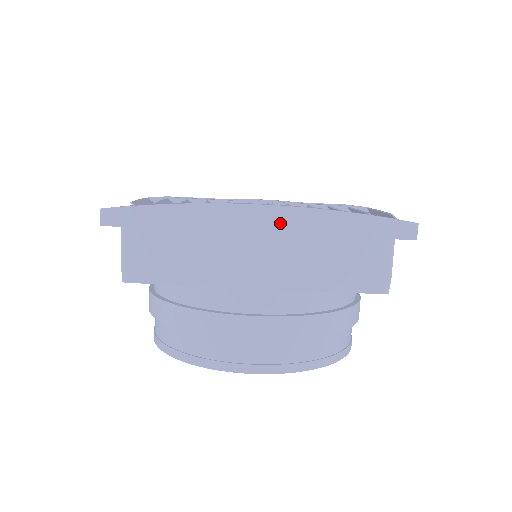
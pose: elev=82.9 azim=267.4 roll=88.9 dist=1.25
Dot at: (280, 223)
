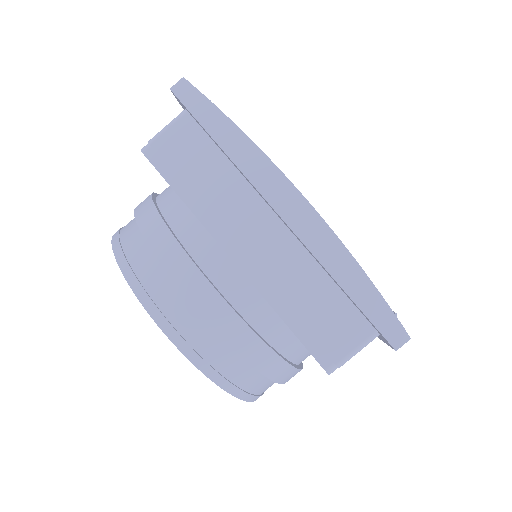
Dot at: (303, 224)
